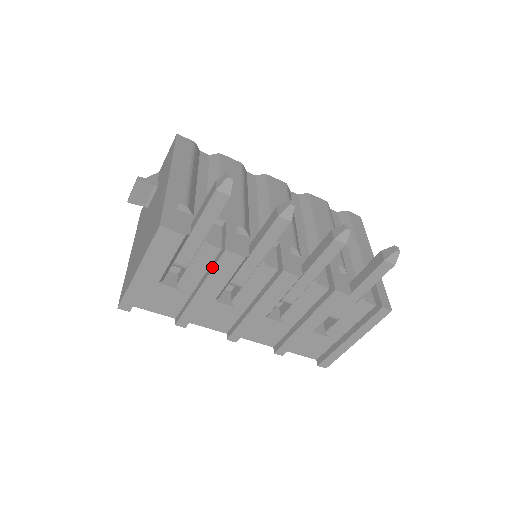
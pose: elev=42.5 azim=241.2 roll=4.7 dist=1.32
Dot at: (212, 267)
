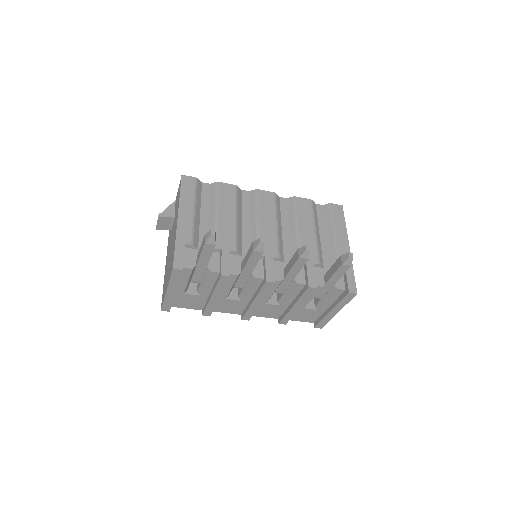
Dot at: (216, 284)
